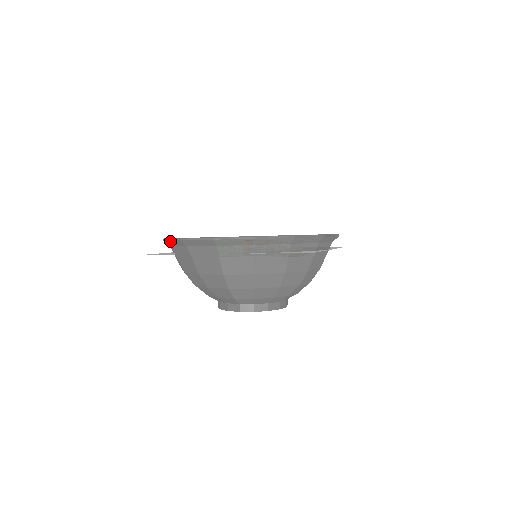
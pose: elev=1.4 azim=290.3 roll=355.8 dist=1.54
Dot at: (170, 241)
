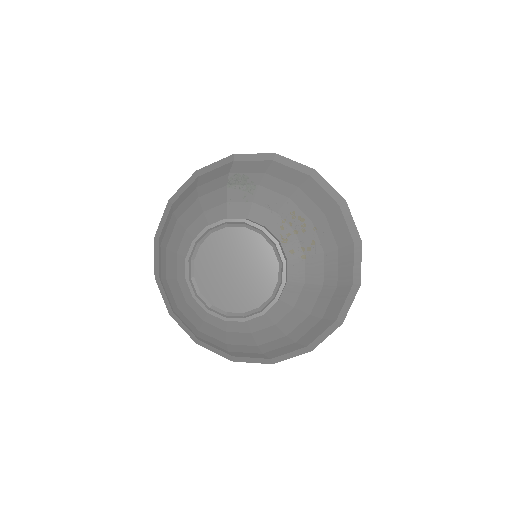
Dot at: (178, 191)
